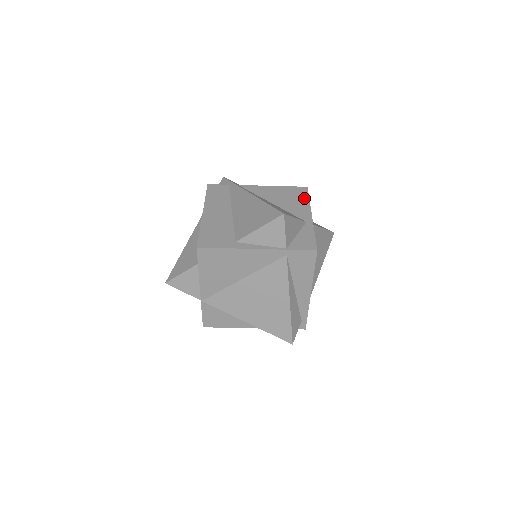
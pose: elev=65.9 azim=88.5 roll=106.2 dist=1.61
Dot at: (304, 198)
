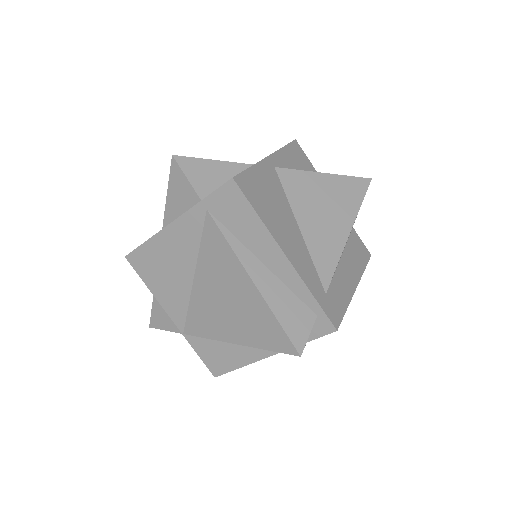
Dot at: occluded
